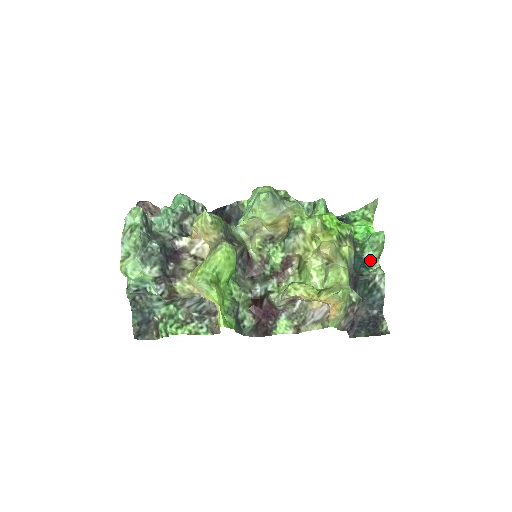
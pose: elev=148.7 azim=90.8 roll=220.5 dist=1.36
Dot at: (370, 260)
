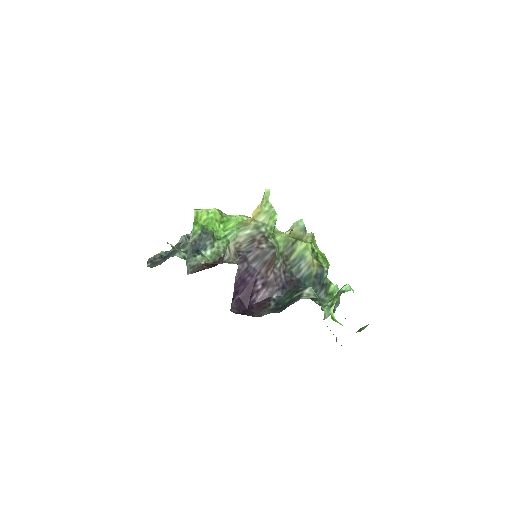
Dot at: (320, 302)
